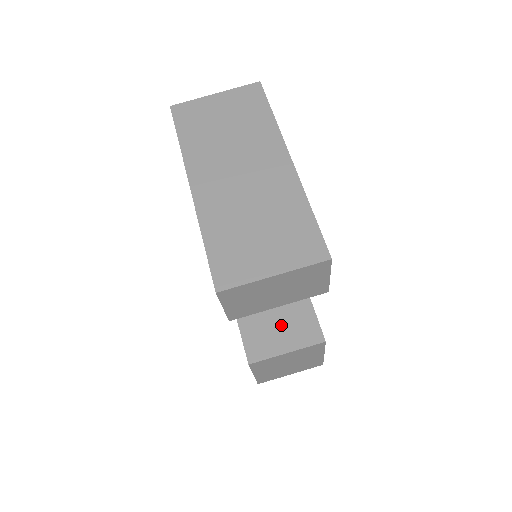
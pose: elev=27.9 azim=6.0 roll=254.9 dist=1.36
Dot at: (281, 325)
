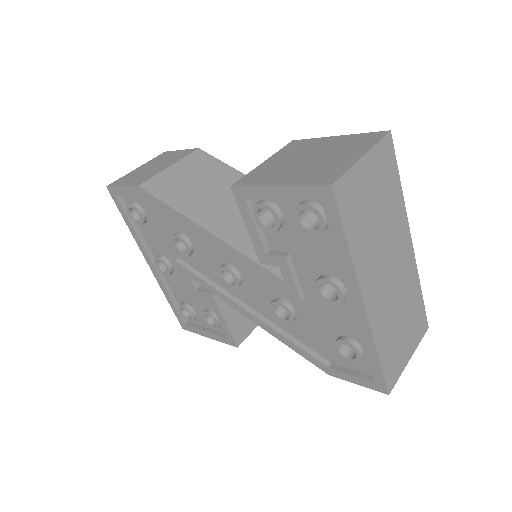
Dot at: occluded
